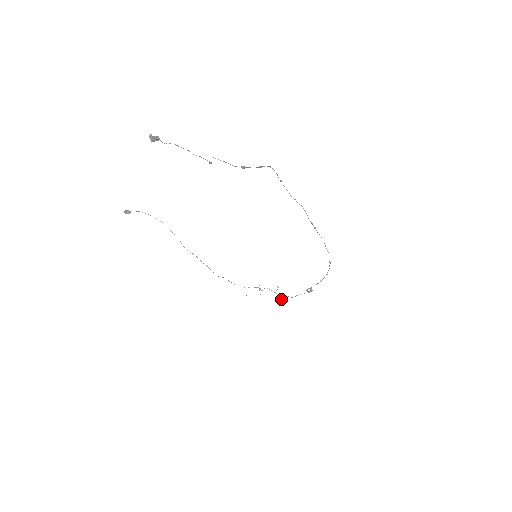
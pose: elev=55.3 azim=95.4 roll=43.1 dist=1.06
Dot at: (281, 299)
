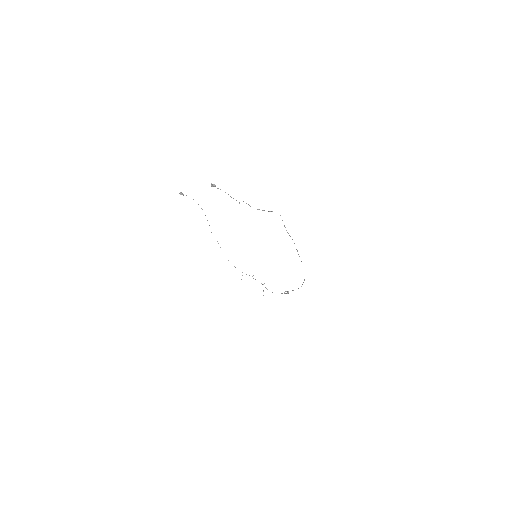
Dot at: occluded
